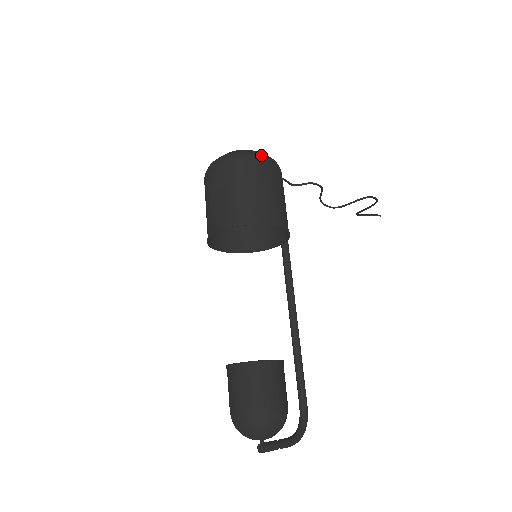
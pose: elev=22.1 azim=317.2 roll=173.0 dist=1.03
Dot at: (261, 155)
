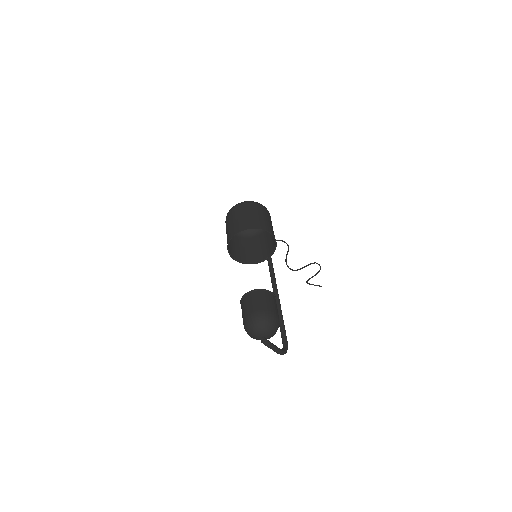
Dot at: occluded
